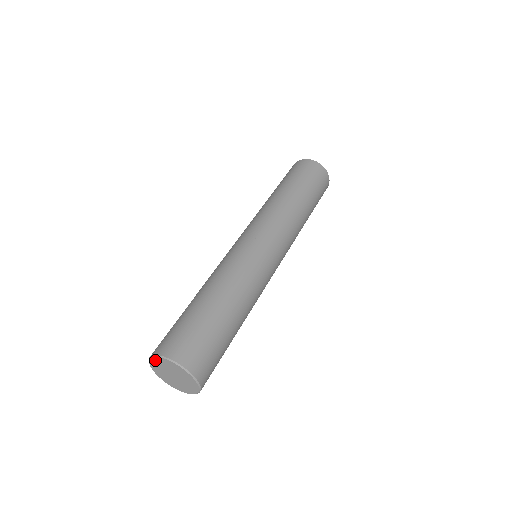
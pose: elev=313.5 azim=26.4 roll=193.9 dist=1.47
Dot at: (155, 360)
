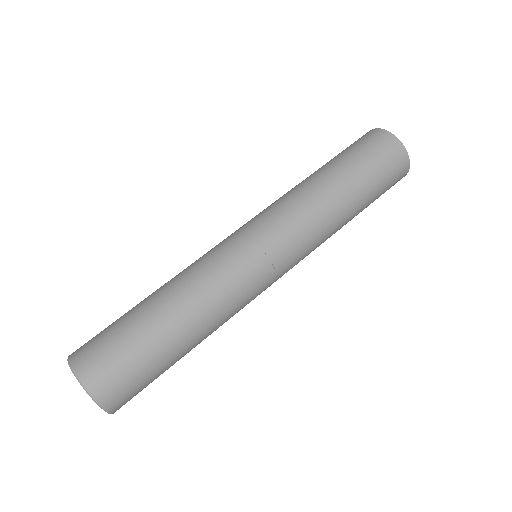
Dot at: occluded
